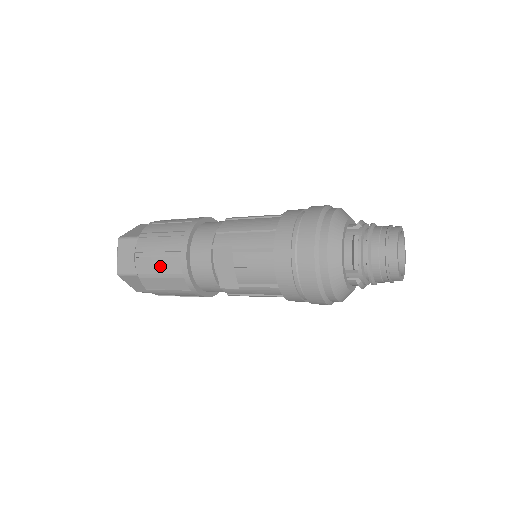
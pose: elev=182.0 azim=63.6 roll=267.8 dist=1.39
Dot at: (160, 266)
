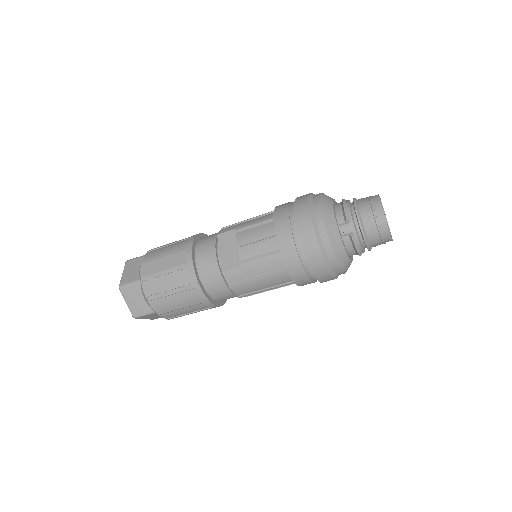
Dot at: (165, 264)
